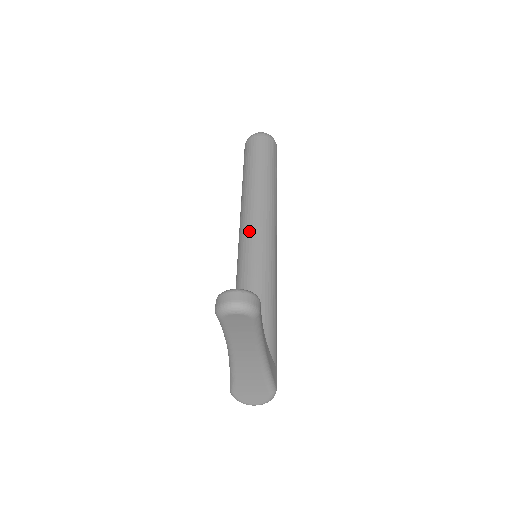
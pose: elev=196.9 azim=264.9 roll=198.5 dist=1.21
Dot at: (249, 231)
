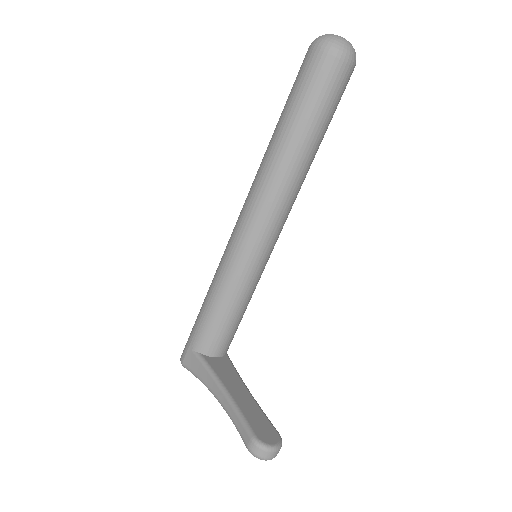
Dot at: (265, 230)
